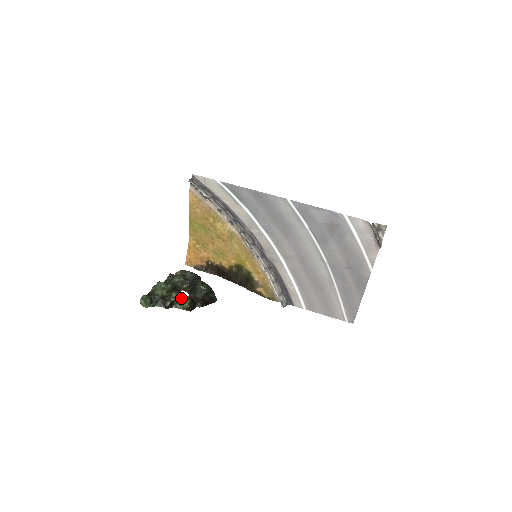
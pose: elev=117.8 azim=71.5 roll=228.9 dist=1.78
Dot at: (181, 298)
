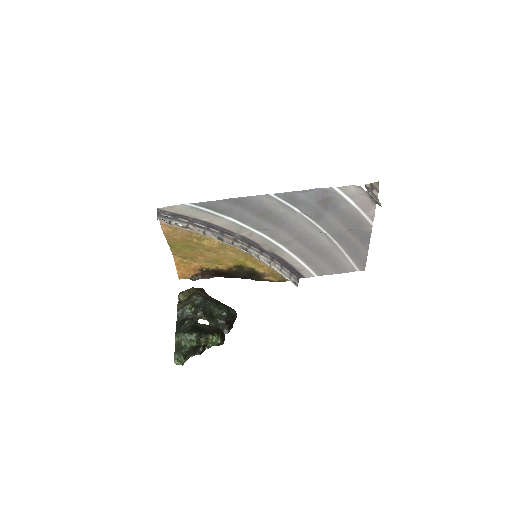
Dot at: (211, 339)
